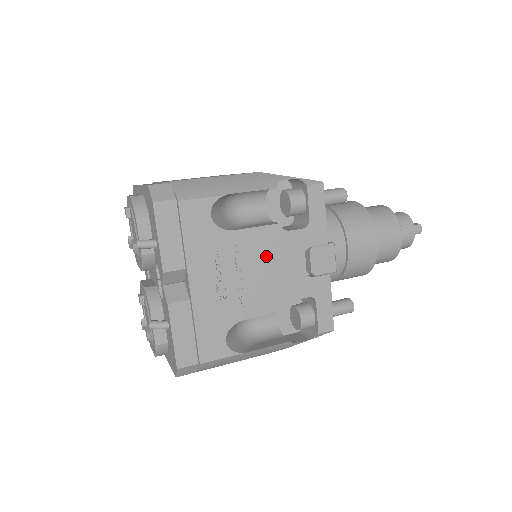
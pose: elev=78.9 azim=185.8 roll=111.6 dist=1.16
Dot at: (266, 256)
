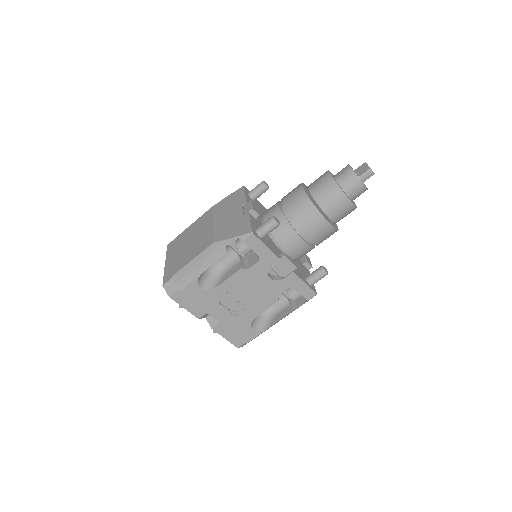
Dot at: (246, 286)
